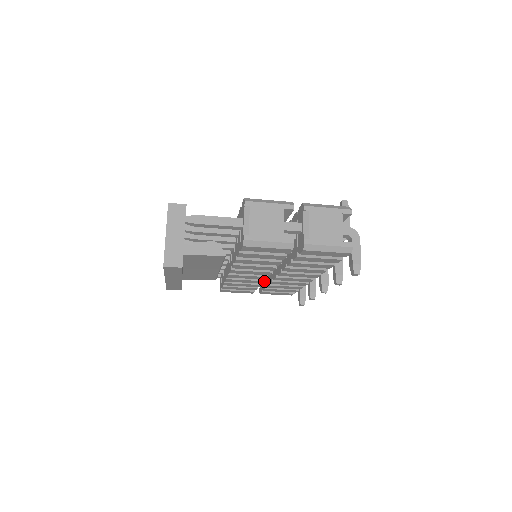
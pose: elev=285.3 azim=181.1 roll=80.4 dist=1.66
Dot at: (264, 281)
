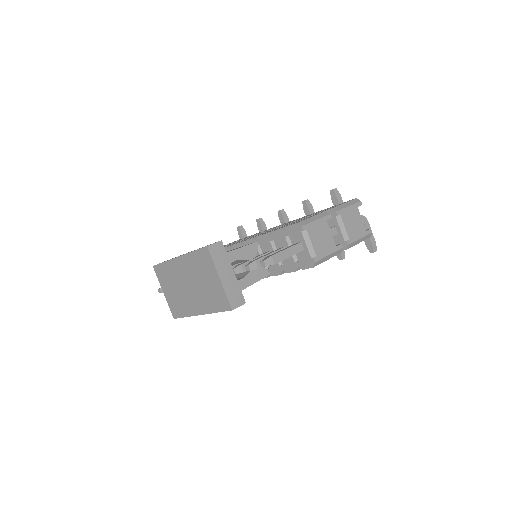
Dot at: occluded
